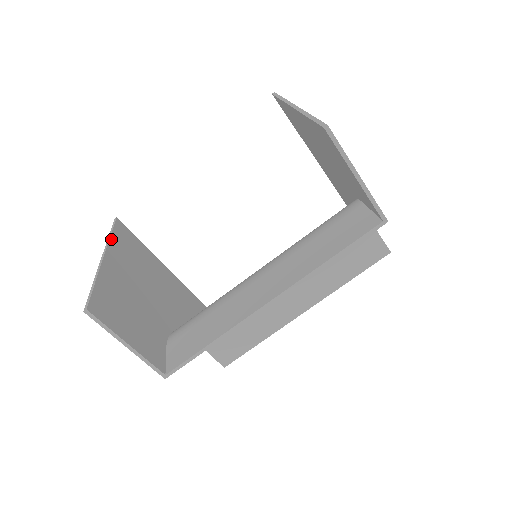
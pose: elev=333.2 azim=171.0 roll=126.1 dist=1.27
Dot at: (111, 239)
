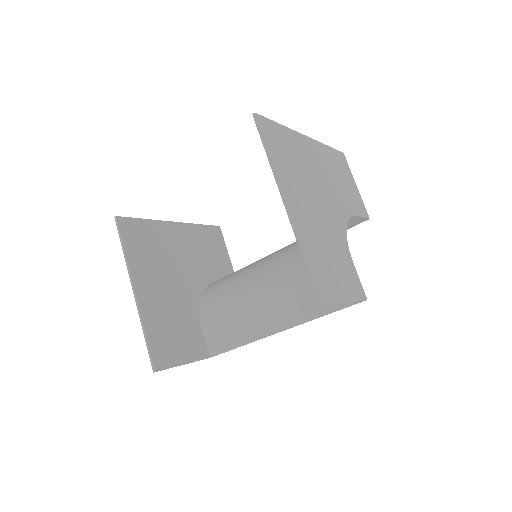
Dot at: (128, 260)
